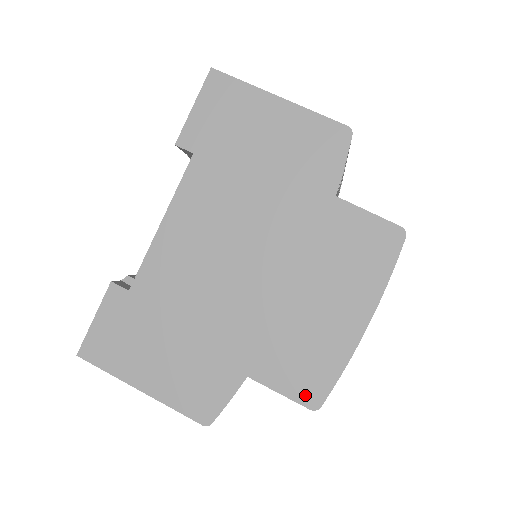
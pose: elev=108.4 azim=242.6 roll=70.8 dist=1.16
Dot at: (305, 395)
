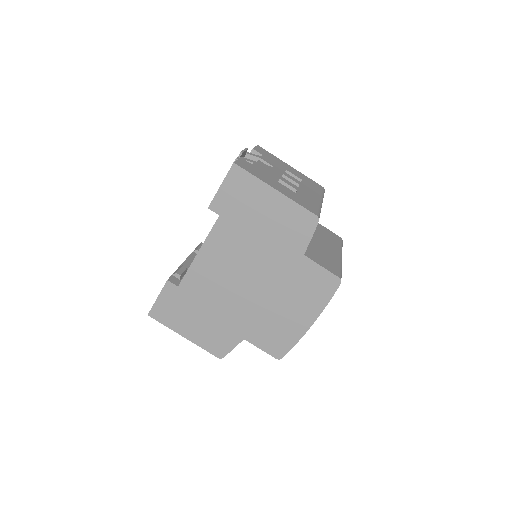
Dot at: (274, 352)
